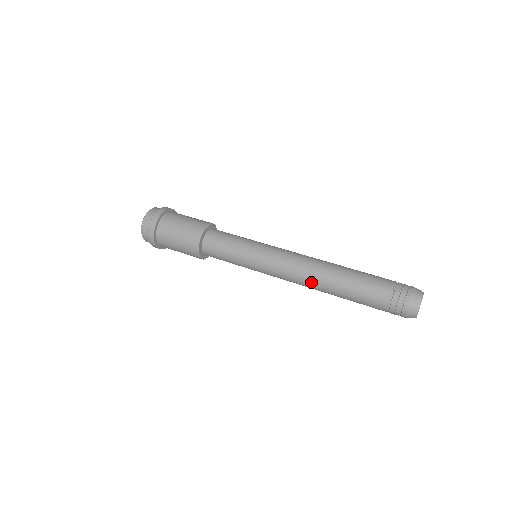
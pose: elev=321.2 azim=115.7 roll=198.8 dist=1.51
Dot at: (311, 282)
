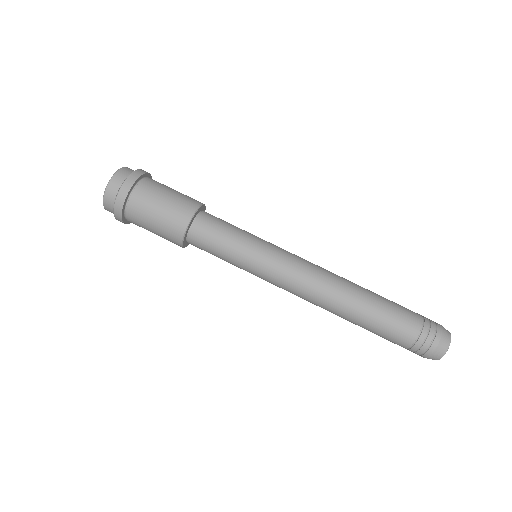
Dot at: (325, 303)
